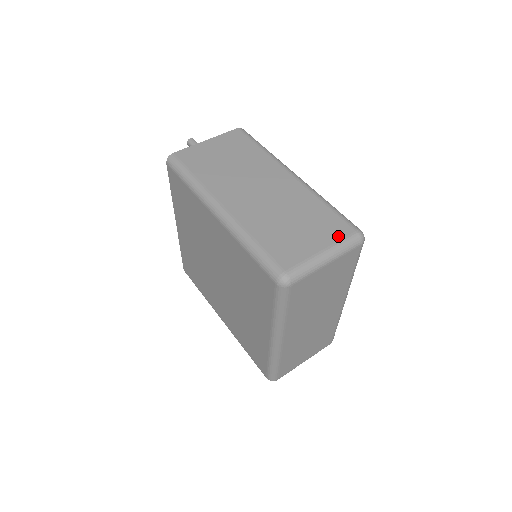
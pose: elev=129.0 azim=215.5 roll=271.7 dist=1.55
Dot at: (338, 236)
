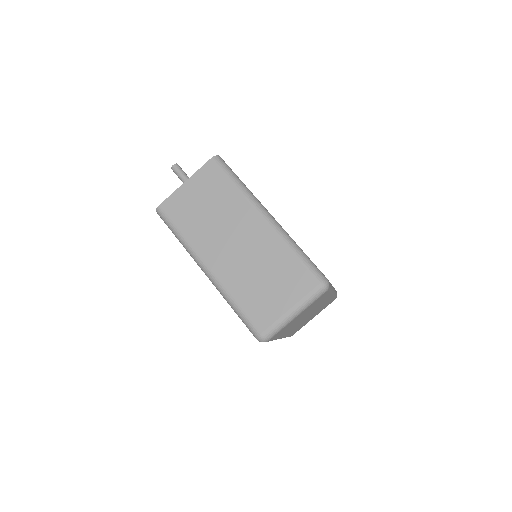
Dot at: (304, 292)
